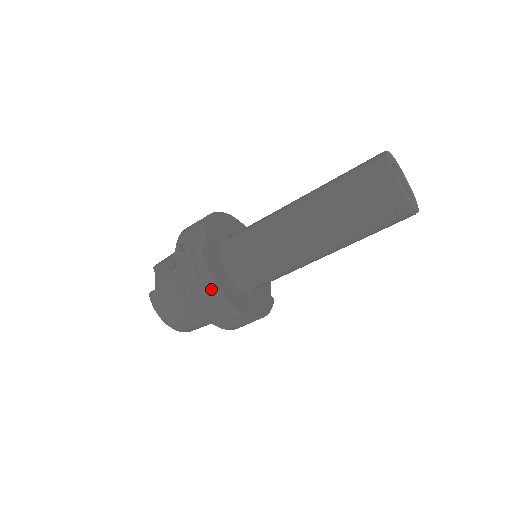
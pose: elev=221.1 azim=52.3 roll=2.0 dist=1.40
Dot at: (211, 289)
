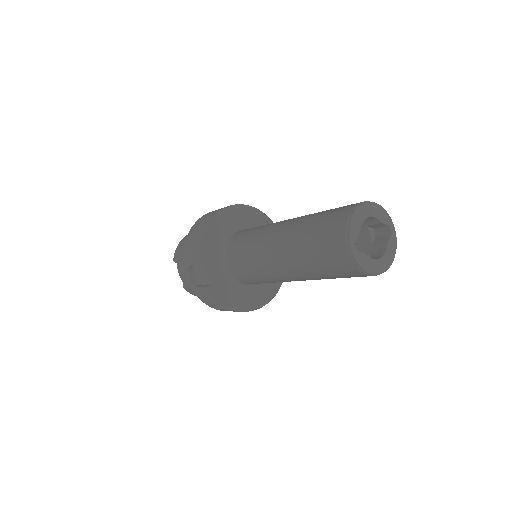
Dot at: occluded
